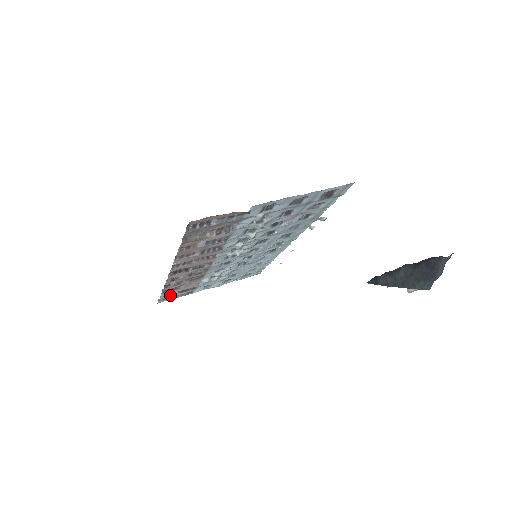
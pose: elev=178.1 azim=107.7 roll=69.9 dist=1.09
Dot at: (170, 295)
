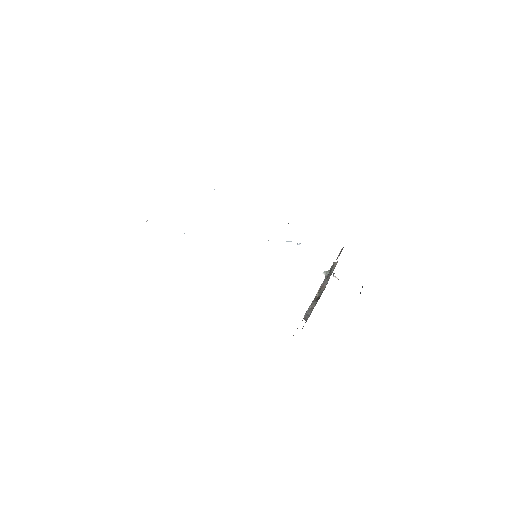
Dot at: occluded
